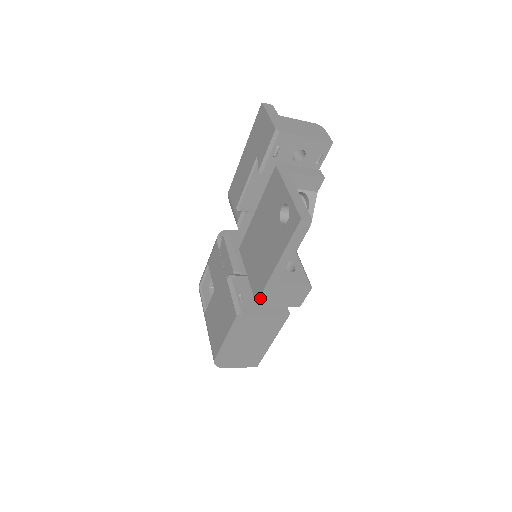
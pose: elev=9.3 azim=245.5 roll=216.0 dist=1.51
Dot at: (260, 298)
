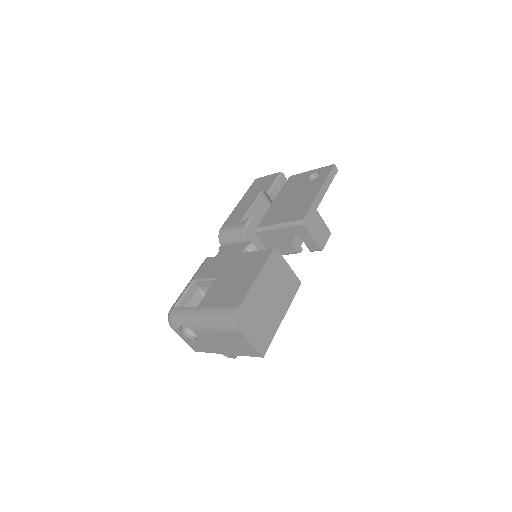
Dot at: (306, 215)
